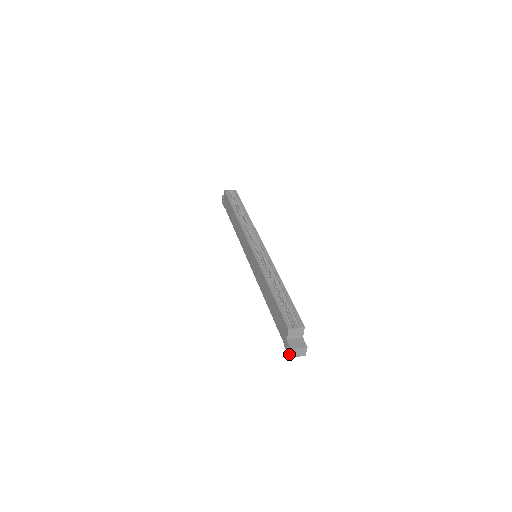
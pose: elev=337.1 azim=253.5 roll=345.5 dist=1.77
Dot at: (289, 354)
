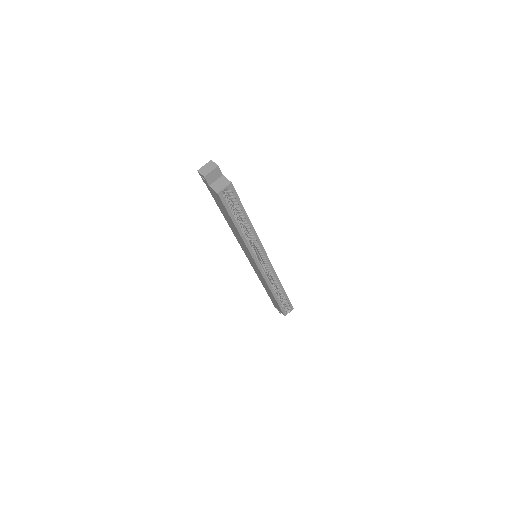
Dot at: occluded
